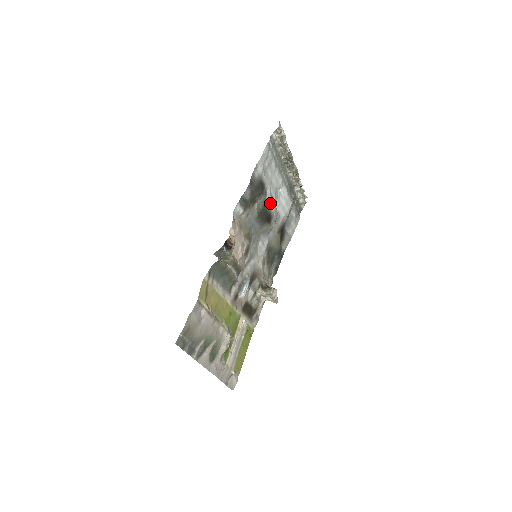
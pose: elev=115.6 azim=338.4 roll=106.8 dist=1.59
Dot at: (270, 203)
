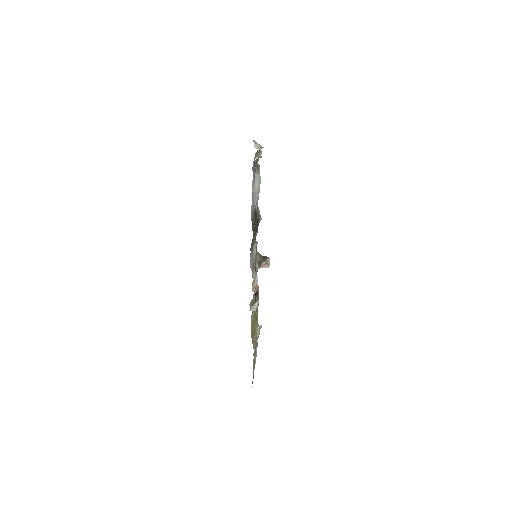
Dot at: (257, 210)
